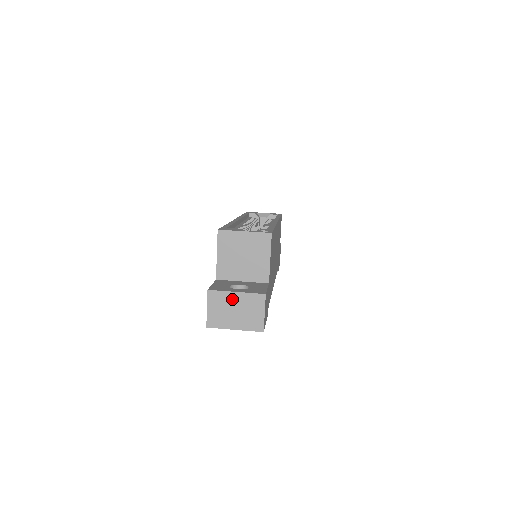
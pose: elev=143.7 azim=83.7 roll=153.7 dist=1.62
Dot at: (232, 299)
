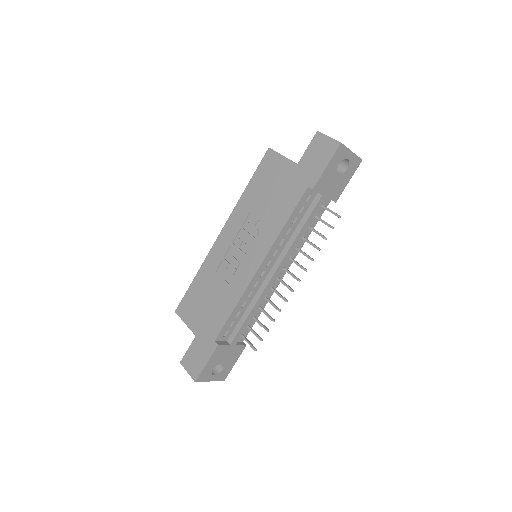
Dot at: occluded
